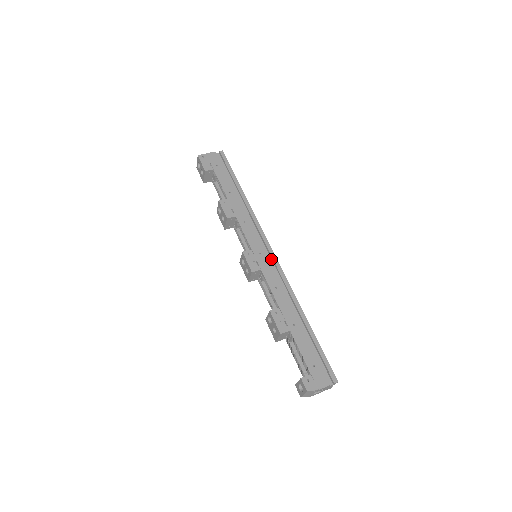
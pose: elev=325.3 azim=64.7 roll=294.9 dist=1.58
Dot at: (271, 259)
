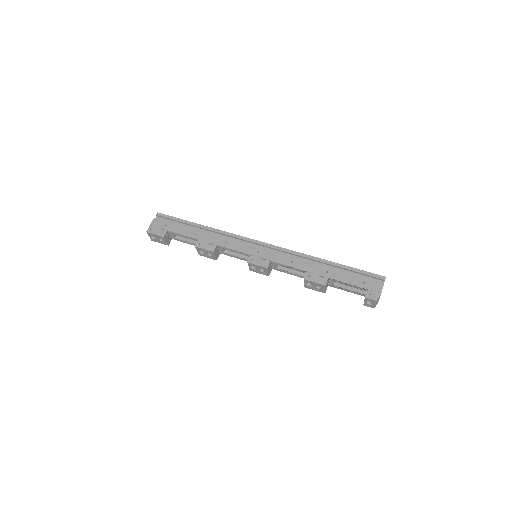
Dot at: (268, 248)
